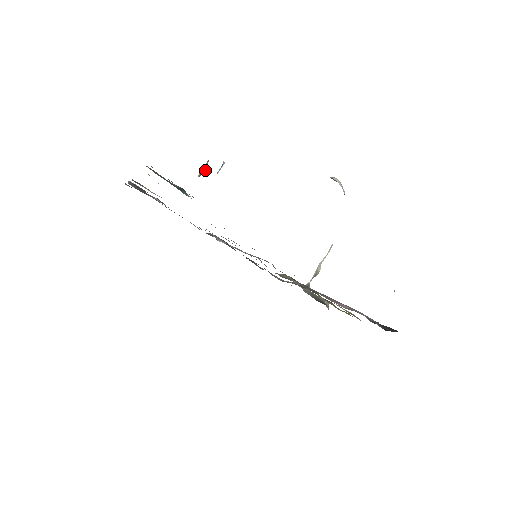
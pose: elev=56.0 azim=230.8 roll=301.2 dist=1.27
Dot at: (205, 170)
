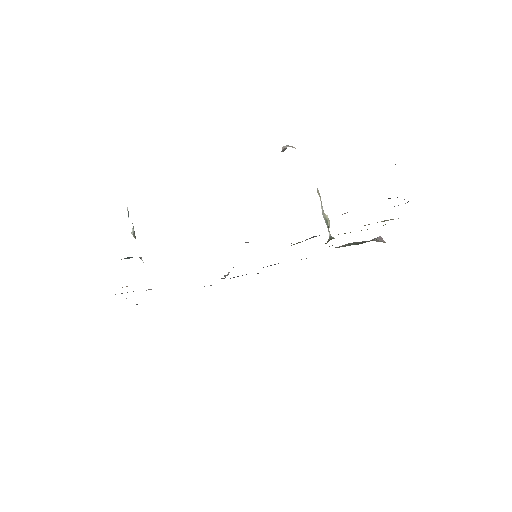
Dot at: (133, 229)
